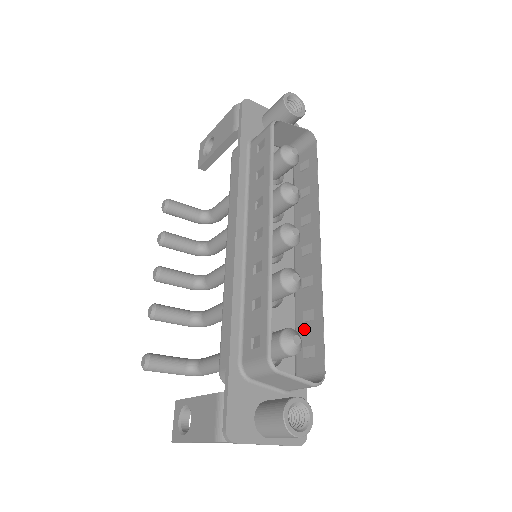
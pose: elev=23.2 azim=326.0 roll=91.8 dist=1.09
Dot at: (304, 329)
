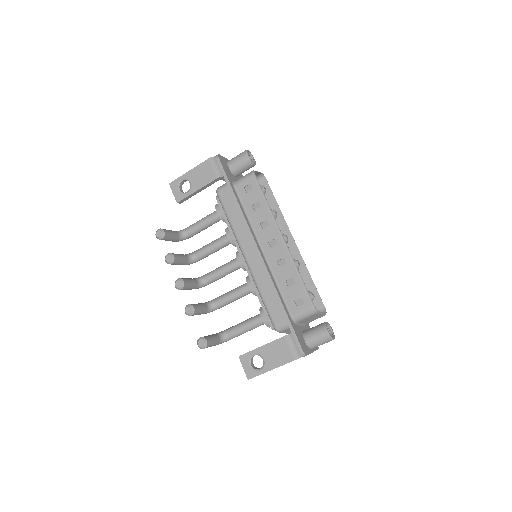
Dot at: occluded
